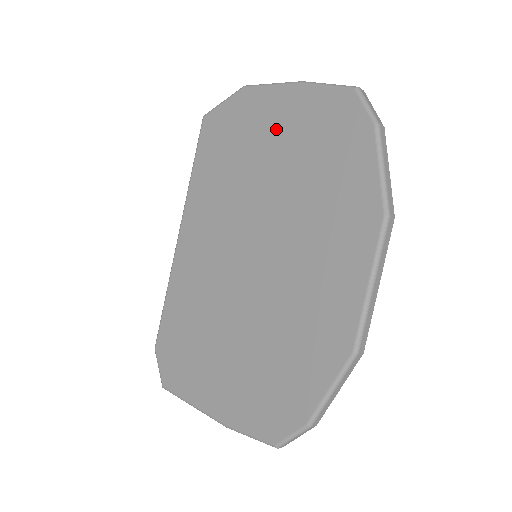
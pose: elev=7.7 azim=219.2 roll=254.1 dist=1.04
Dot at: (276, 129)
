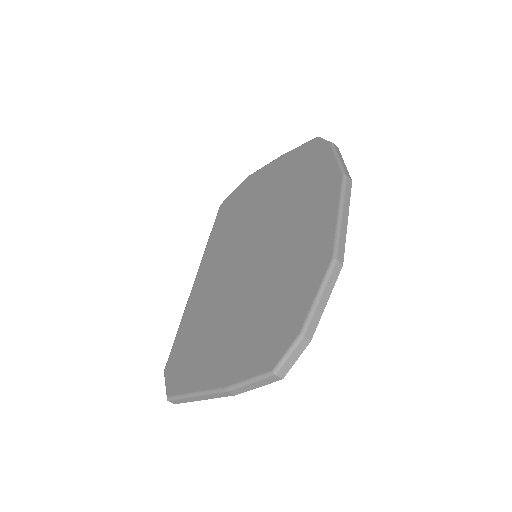
Dot at: (269, 181)
